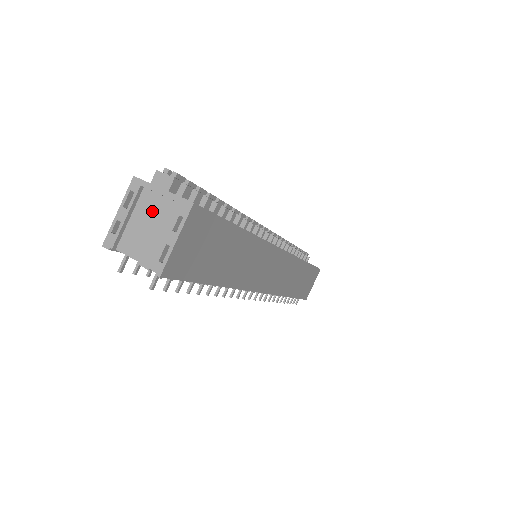
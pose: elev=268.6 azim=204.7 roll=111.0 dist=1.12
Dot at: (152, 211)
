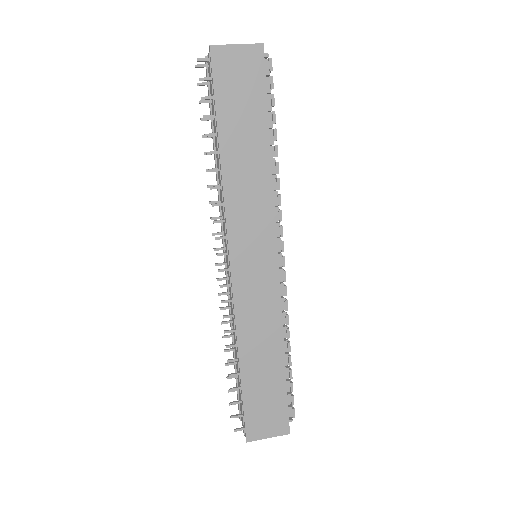
Dot at: occluded
